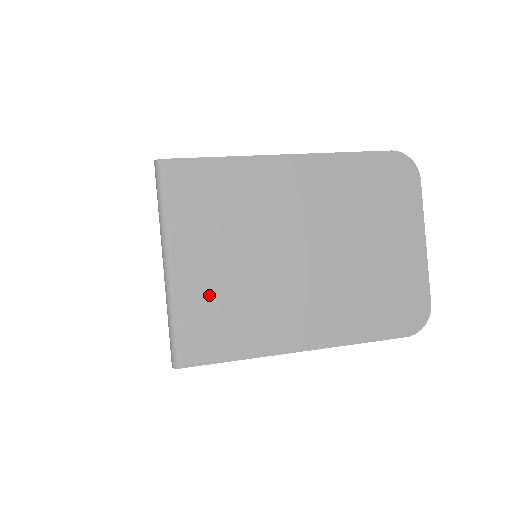
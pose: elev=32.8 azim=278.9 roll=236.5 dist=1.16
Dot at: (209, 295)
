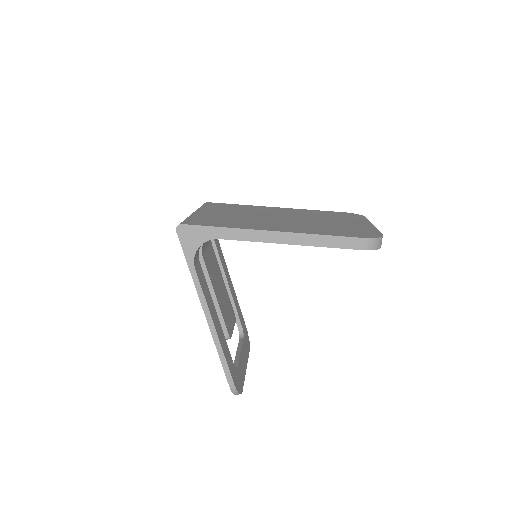
Dot at: (214, 217)
